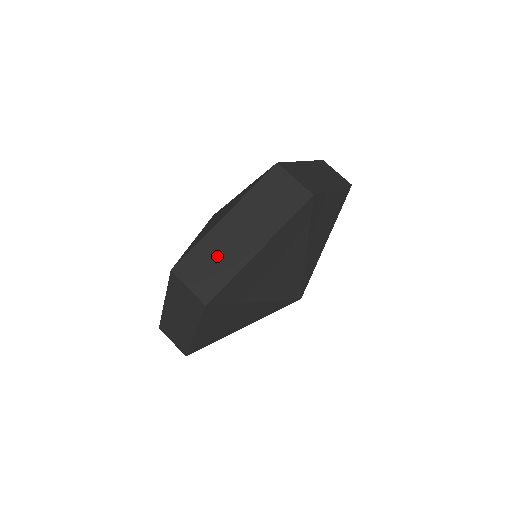
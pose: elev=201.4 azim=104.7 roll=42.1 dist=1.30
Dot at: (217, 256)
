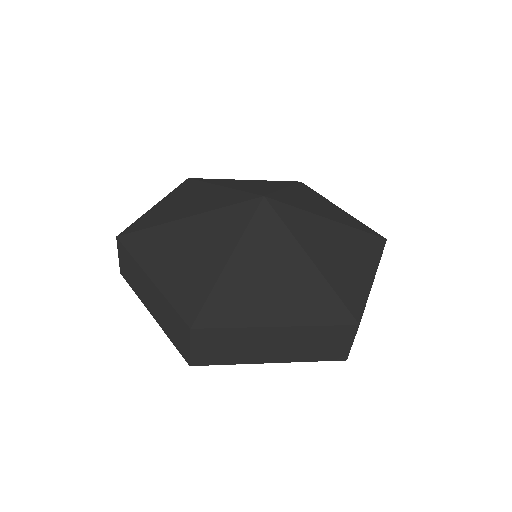
Dot at: (237, 346)
